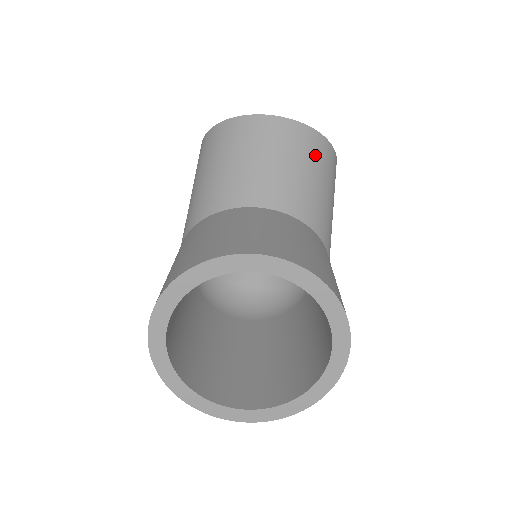
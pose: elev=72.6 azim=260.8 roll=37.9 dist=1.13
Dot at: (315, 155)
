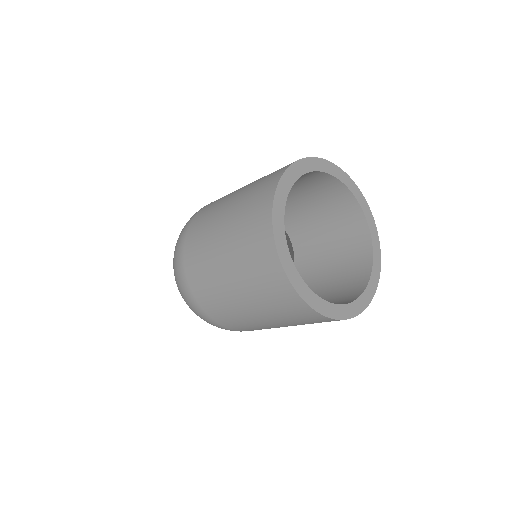
Dot at: occluded
